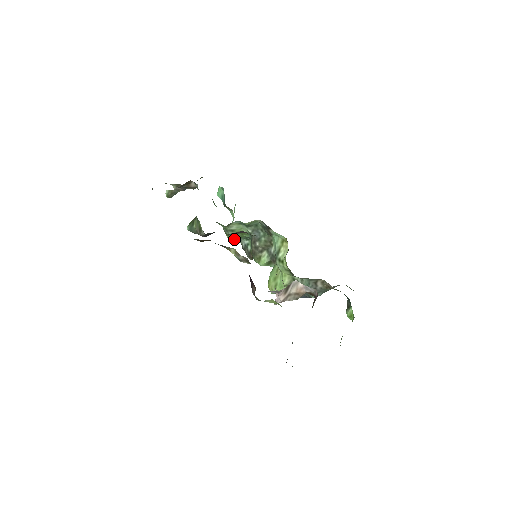
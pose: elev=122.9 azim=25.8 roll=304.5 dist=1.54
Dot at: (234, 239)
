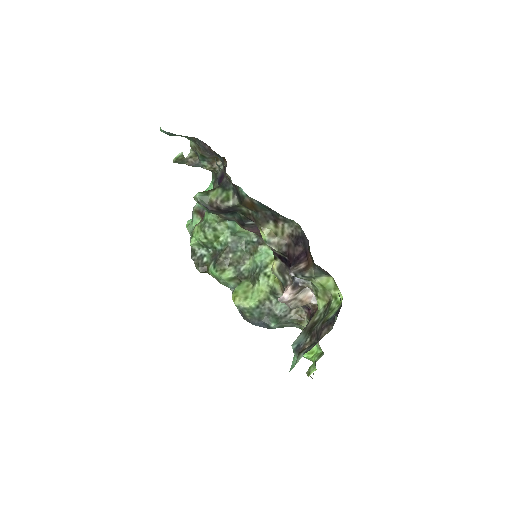
Dot at: (205, 240)
